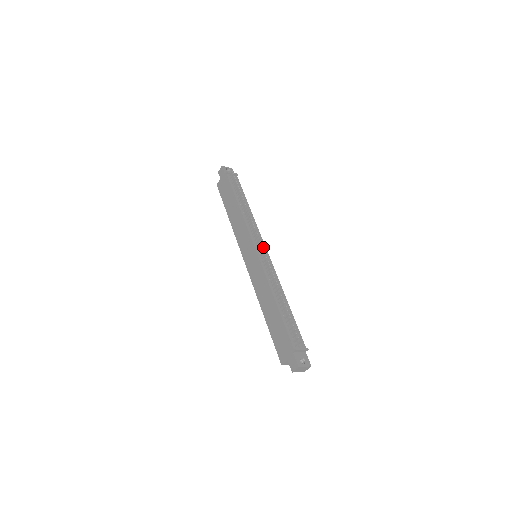
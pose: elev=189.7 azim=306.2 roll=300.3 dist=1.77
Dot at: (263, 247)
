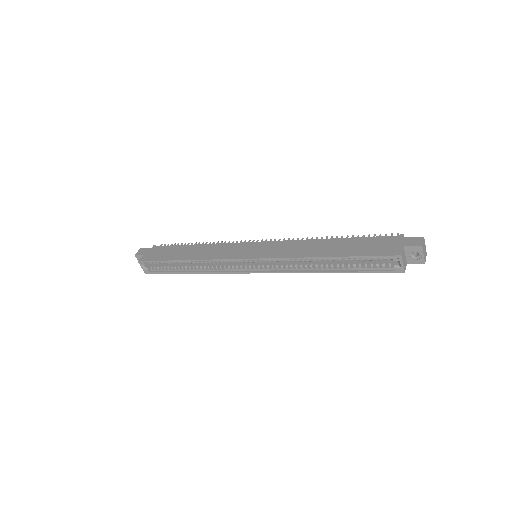
Dot at: occluded
